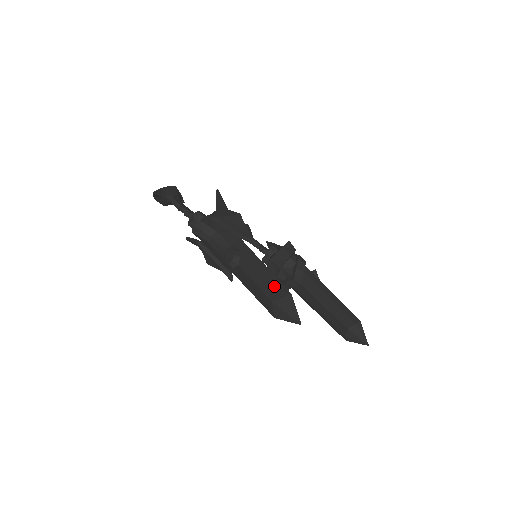
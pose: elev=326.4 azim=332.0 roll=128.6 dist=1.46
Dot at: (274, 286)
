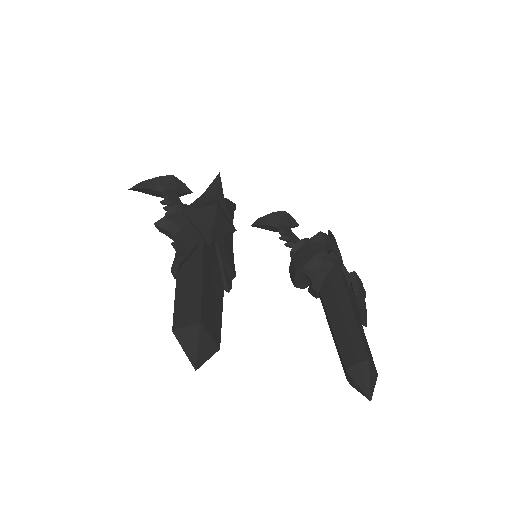
Dot at: (190, 308)
